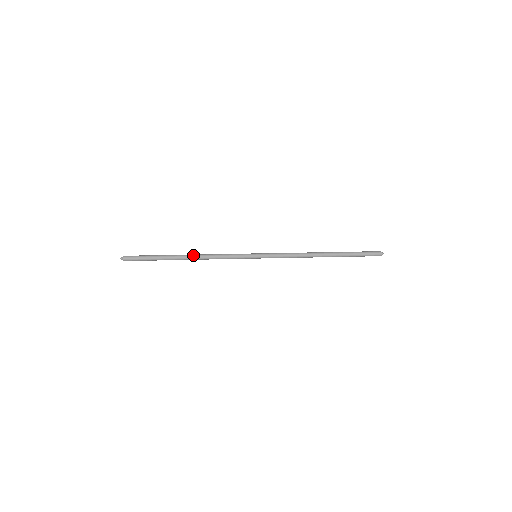
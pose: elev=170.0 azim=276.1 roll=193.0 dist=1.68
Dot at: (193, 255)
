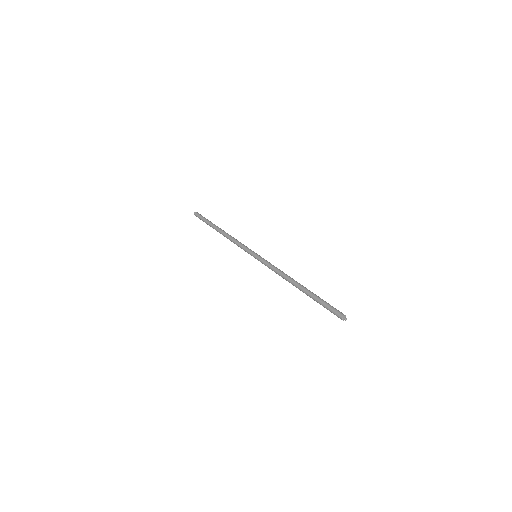
Dot at: occluded
